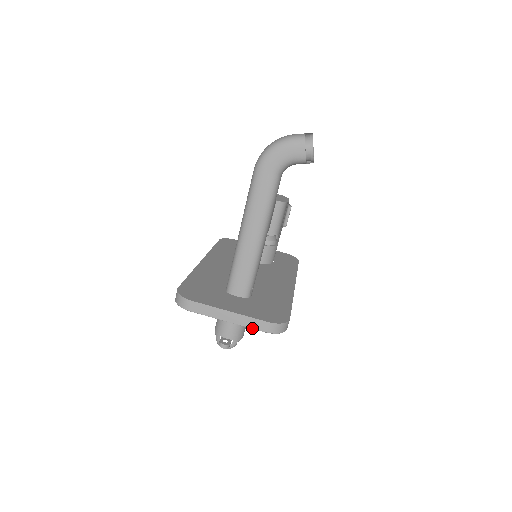
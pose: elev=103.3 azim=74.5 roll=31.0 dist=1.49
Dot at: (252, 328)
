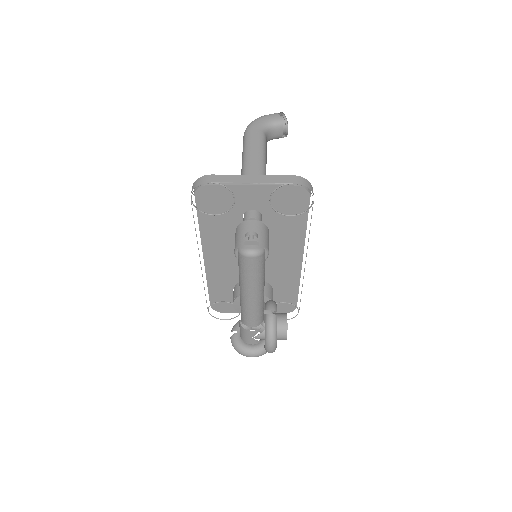
Dot at: (279, 183)
